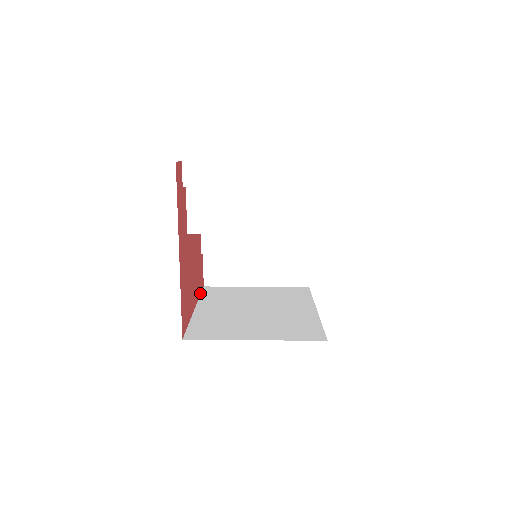
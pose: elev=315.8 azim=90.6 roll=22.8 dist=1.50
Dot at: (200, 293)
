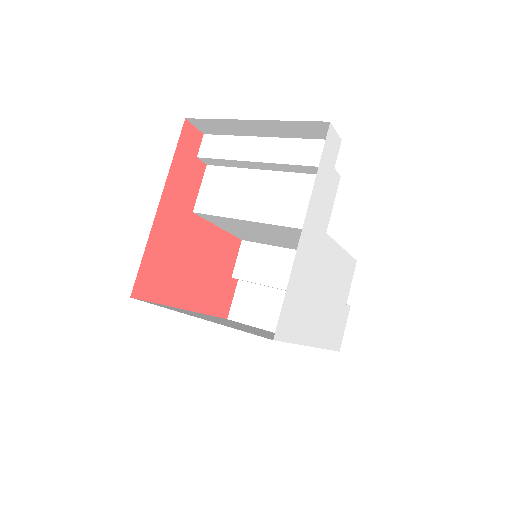
Dot at: (213, 314)
